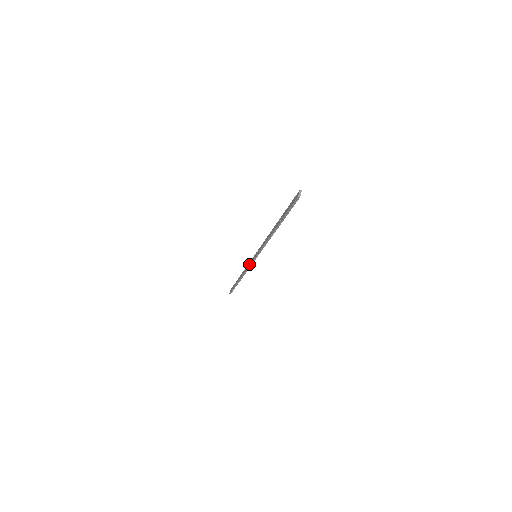
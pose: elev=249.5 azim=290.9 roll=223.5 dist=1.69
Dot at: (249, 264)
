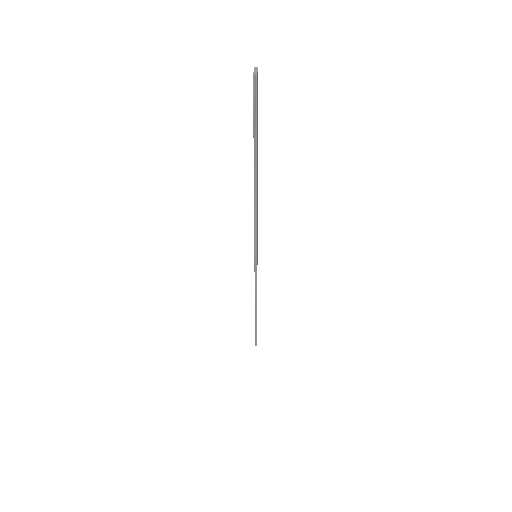
Dot at: occluded
